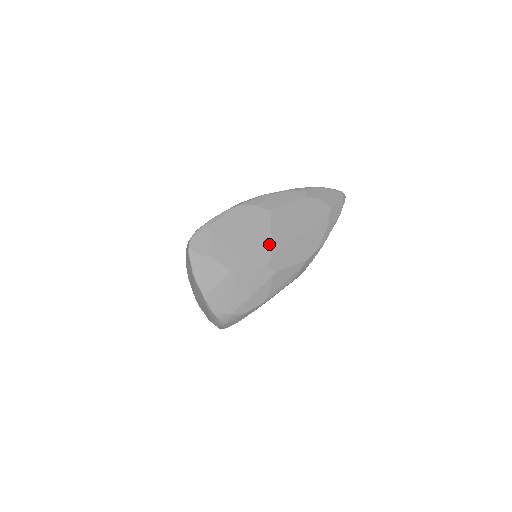
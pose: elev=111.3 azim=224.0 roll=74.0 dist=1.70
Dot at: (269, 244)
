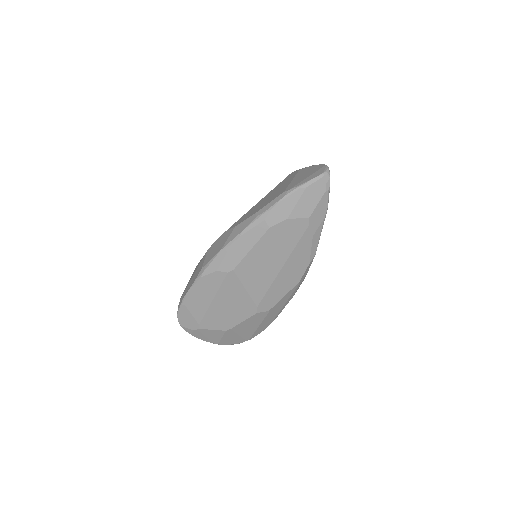
Dot at: (249, 298)
